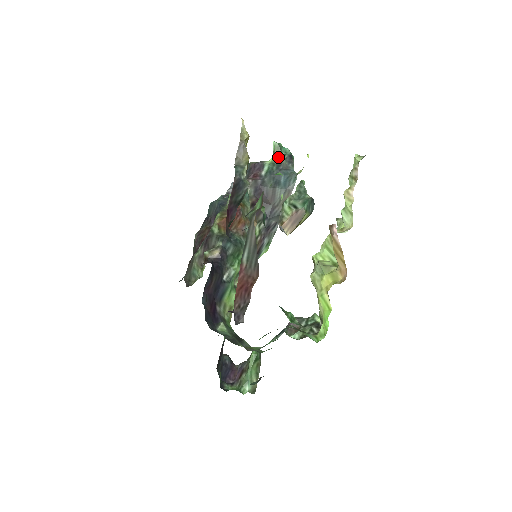
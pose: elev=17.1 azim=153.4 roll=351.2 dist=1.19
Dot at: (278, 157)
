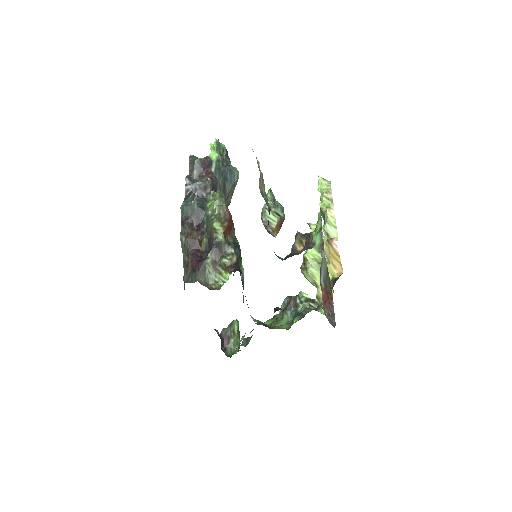
Dot at: (220, 153)
